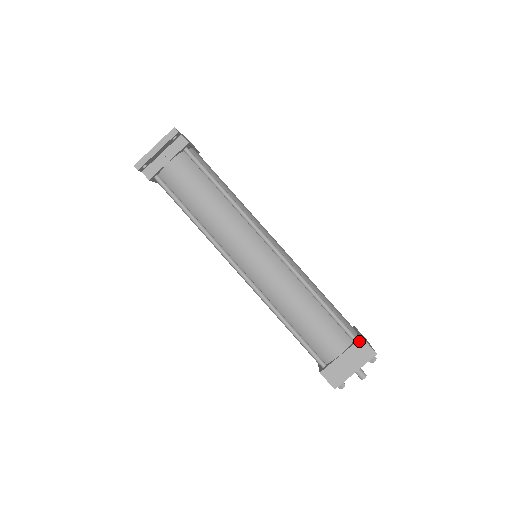
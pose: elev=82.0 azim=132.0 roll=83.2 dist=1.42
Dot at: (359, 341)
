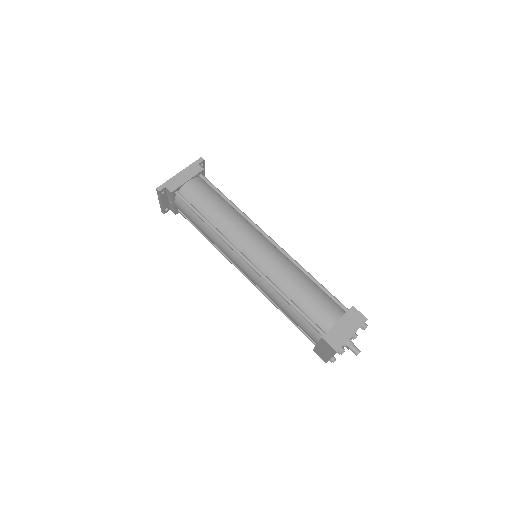
Dot at: (321, 339)
